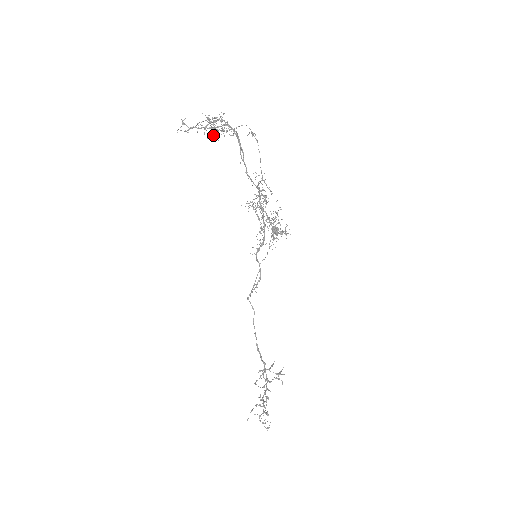
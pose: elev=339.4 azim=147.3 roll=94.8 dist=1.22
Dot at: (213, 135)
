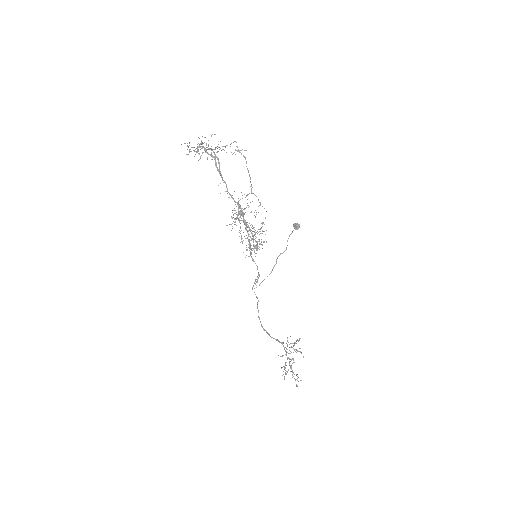
Dot at: (214, 152)
